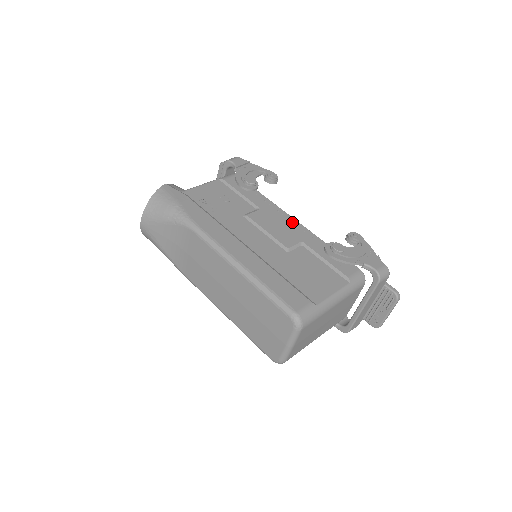
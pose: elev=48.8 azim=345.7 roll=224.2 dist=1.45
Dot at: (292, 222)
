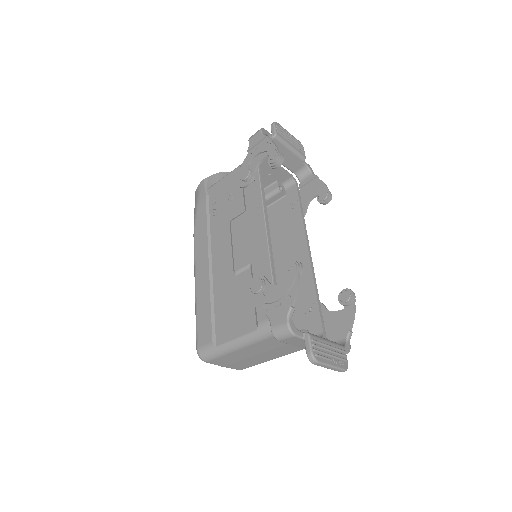
Dot at: (260, 232)
